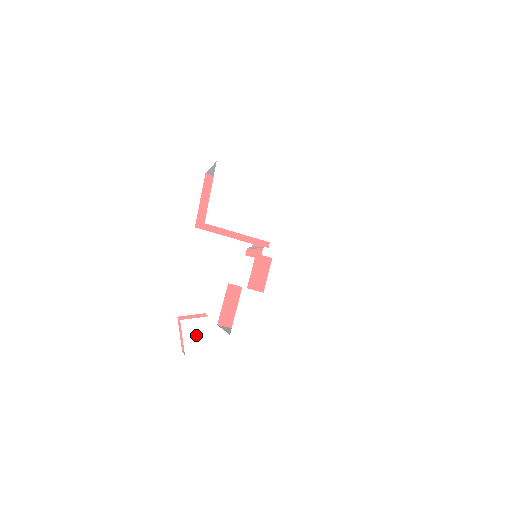
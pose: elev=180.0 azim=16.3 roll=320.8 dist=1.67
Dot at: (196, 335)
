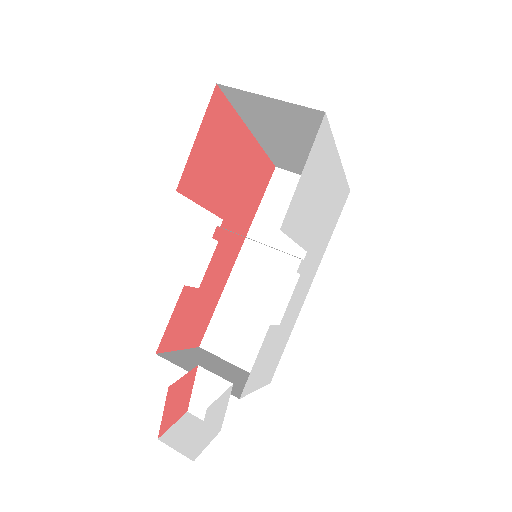
Dot at: (213, 421)
